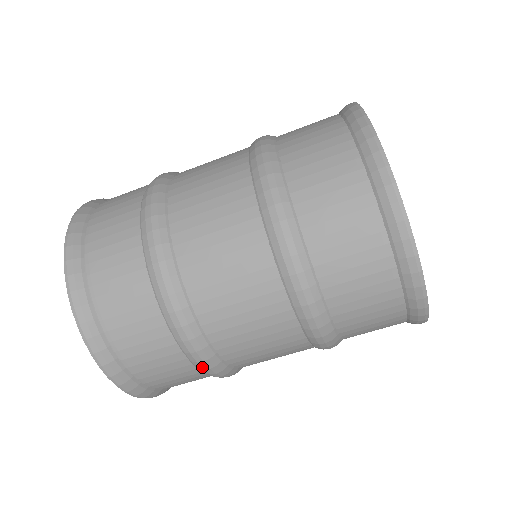
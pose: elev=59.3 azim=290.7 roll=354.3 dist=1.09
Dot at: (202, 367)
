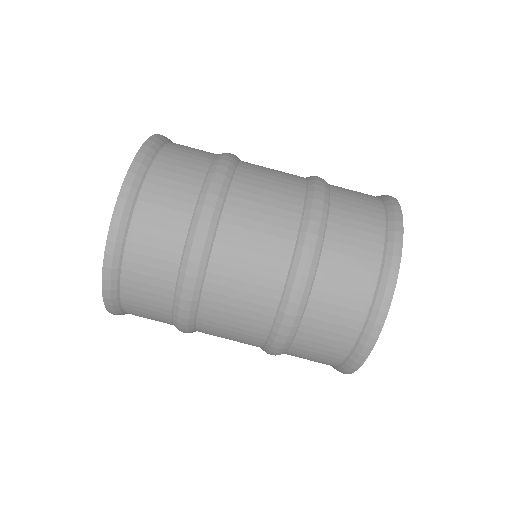
Dot at: (197, 228)
